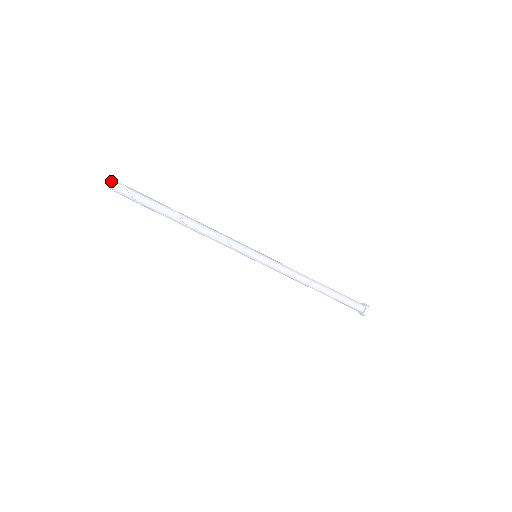
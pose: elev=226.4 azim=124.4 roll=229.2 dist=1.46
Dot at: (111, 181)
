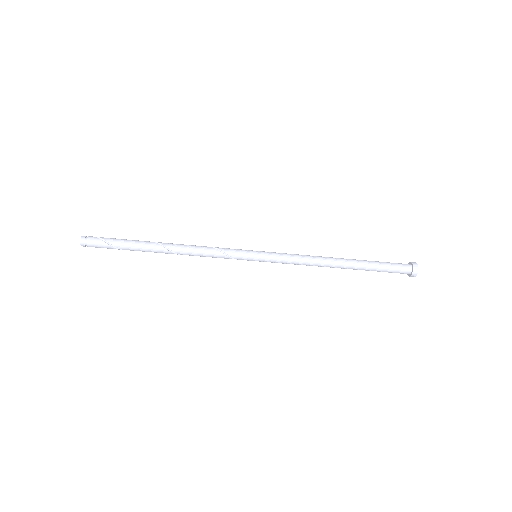
Dot at: (81, 236)
